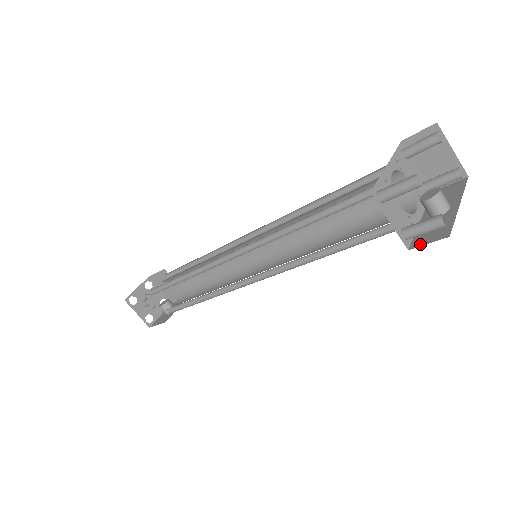
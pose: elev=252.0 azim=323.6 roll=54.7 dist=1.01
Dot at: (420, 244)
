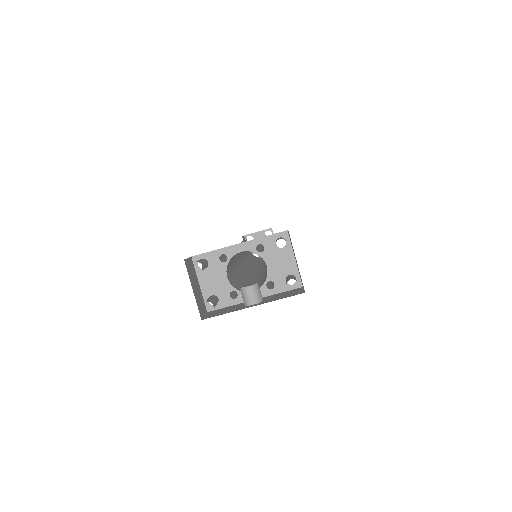
Dot at: (208, 313)
